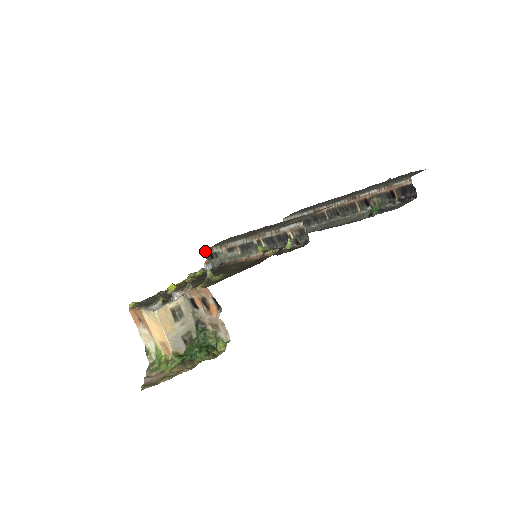
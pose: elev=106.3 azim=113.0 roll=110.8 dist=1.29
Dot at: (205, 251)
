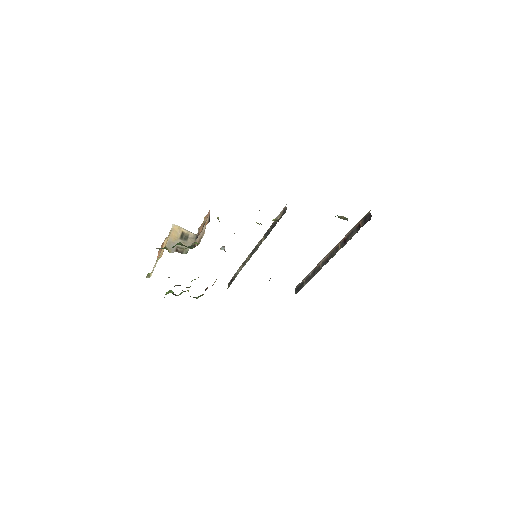
Dot at: (230, 280)
